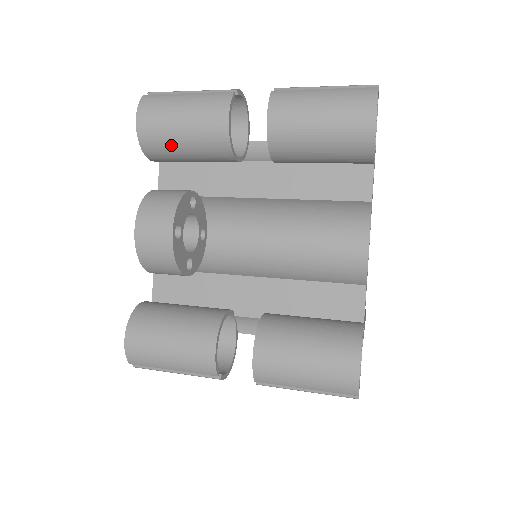
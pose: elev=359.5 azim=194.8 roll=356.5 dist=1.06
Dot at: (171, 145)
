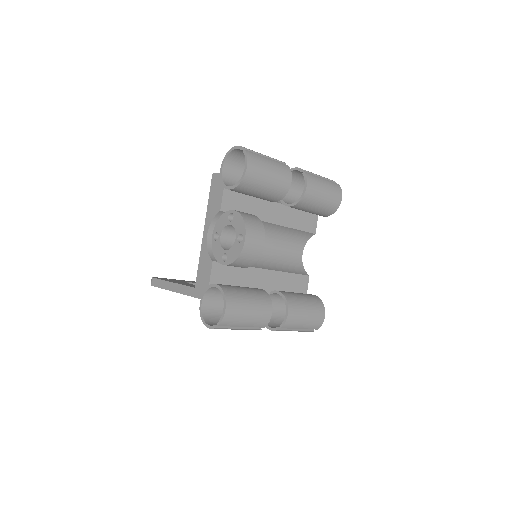
Dot at: (257, 187)
